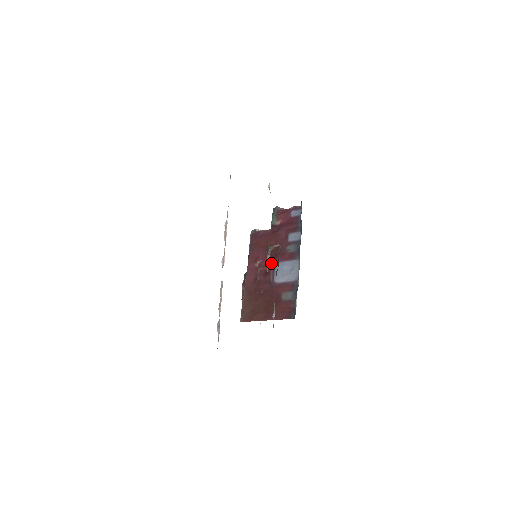
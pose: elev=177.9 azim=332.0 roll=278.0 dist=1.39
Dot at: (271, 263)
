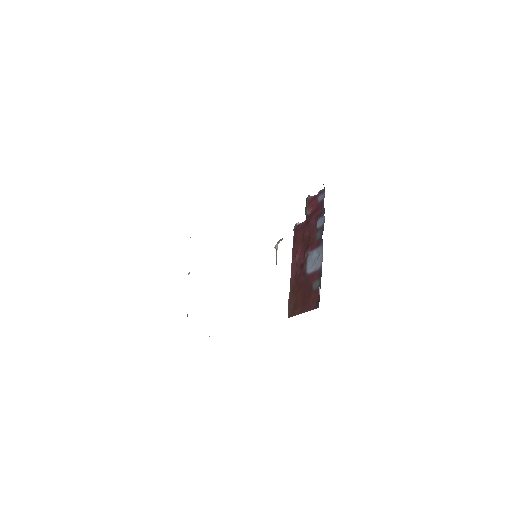
Dot at: (305, 255)
